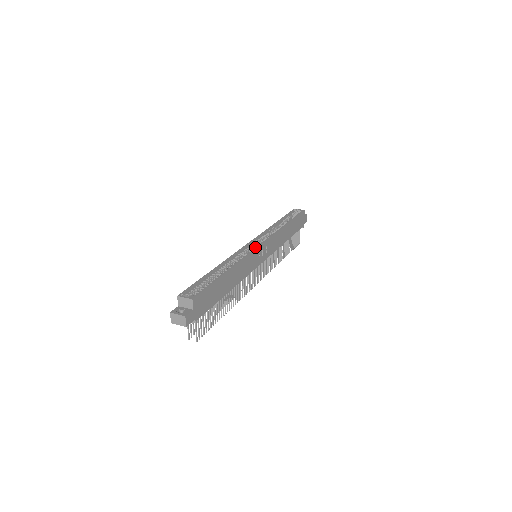
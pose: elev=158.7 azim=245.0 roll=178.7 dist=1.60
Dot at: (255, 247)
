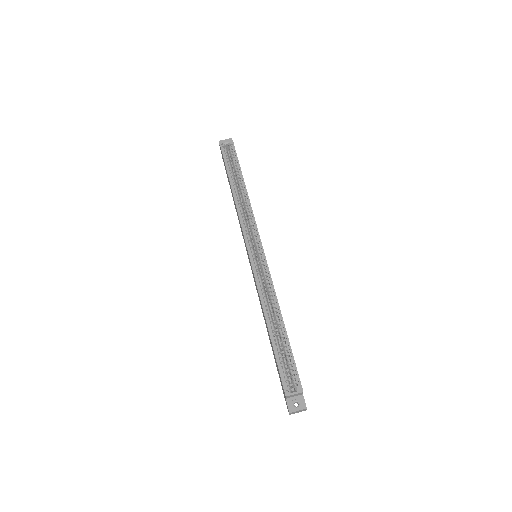
Dot at: (261, 256)
